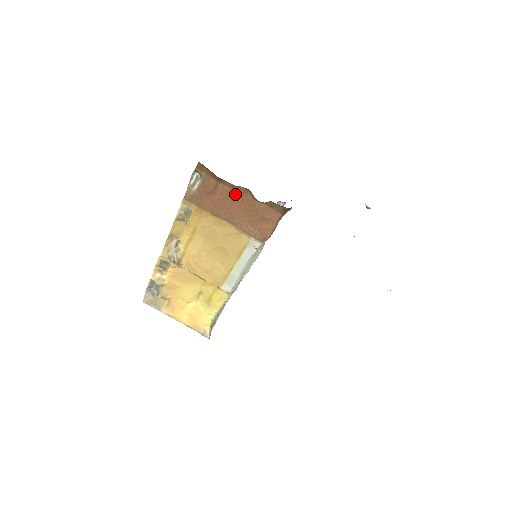
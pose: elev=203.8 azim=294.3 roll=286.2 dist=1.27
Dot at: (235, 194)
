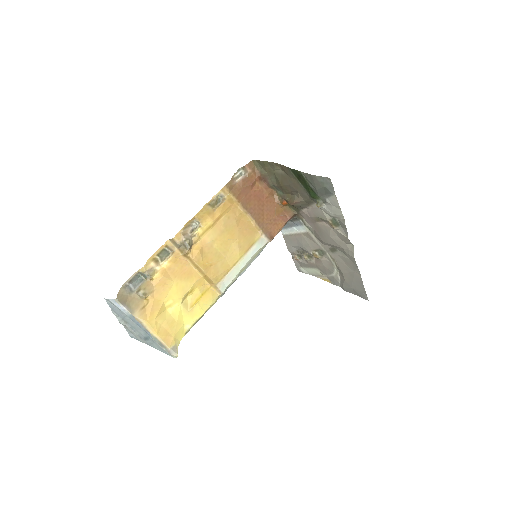
Dot at: (264, 194)
